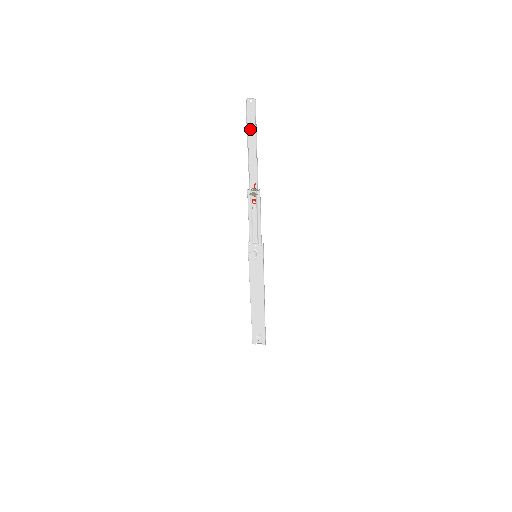
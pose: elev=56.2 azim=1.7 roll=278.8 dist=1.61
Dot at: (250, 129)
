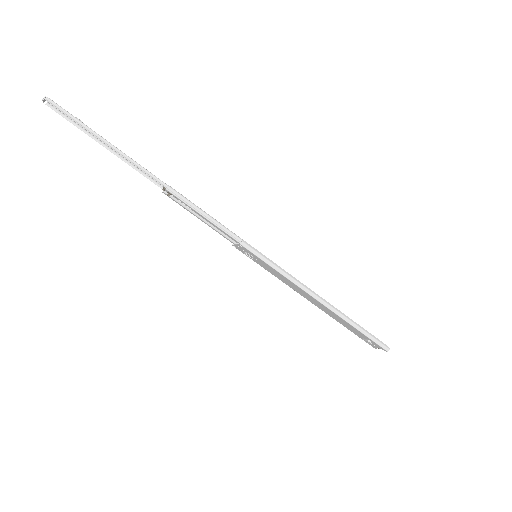
Dot at: (86, 129)
